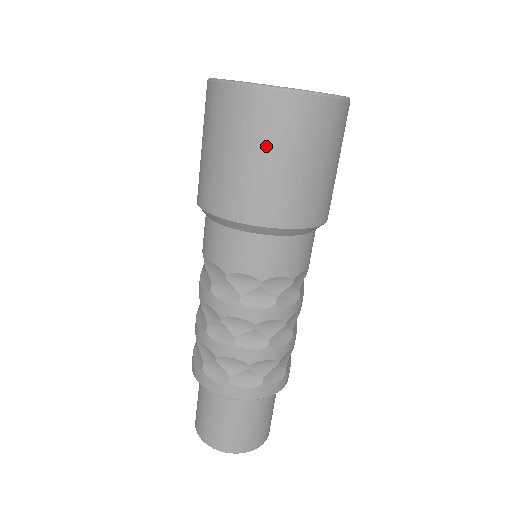
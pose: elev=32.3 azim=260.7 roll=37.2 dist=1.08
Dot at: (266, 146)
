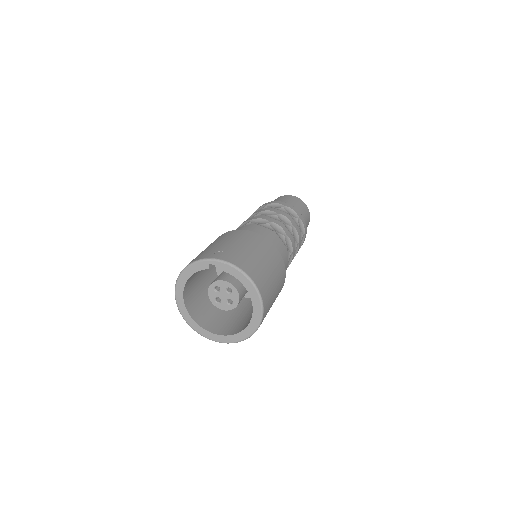
Dot at: occluded
